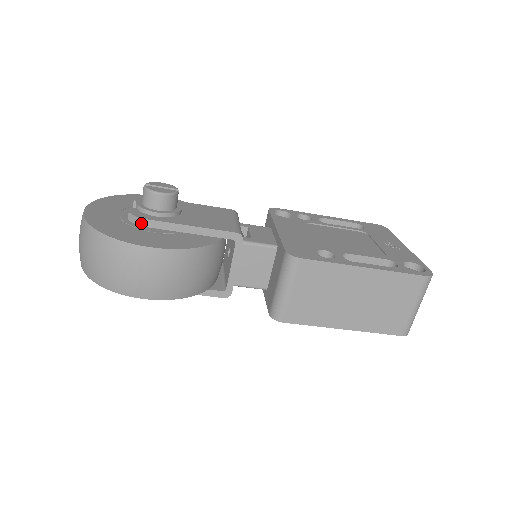
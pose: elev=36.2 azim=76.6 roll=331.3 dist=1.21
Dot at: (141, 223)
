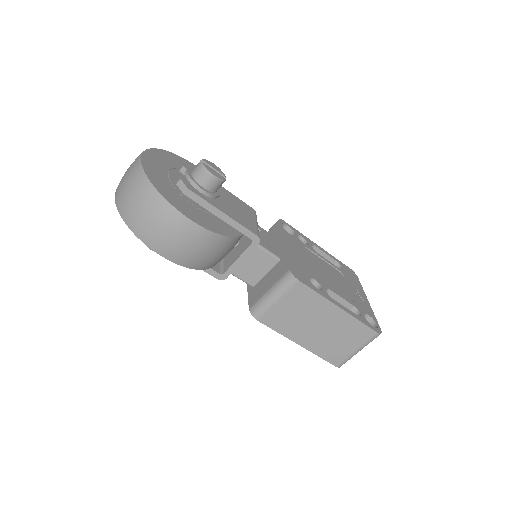
Dot at: (188, 193)
